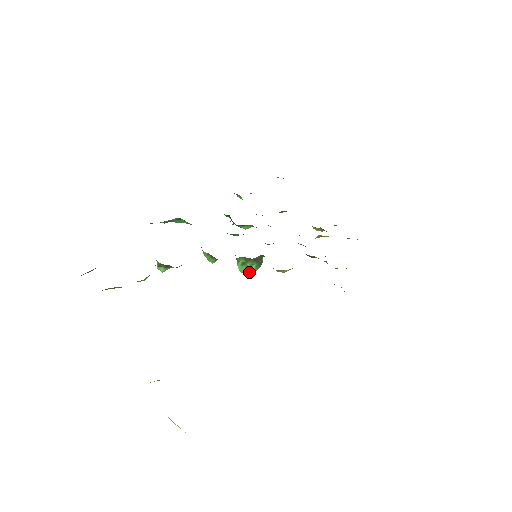
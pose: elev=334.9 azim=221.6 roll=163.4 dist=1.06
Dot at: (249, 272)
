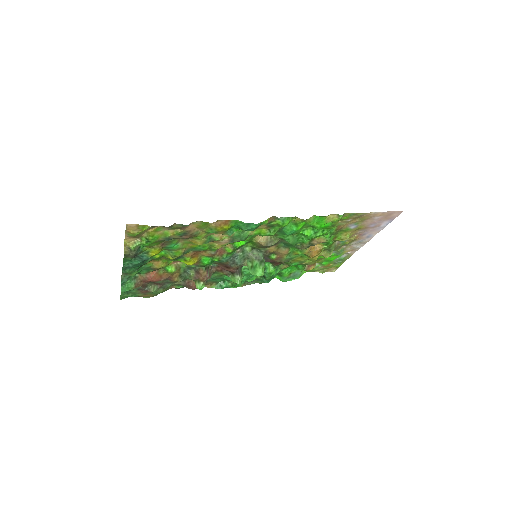
Dot at: (257, 270)
